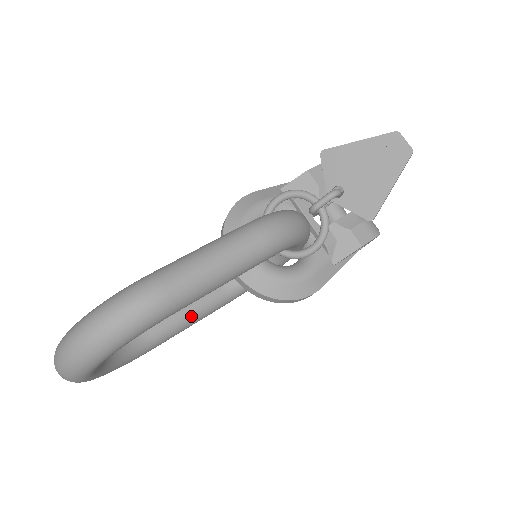
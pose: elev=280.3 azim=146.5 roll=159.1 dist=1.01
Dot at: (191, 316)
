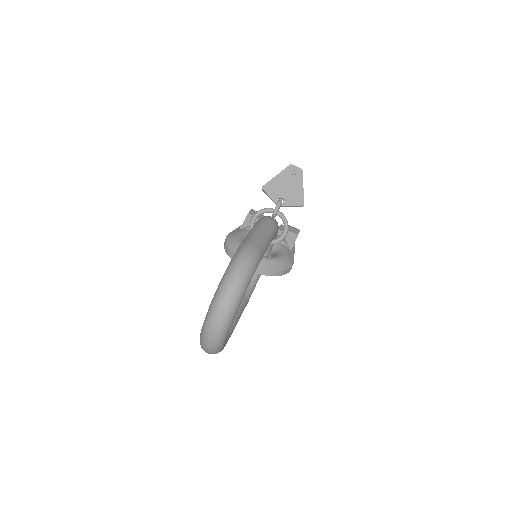
Dot at: (237, 311)
